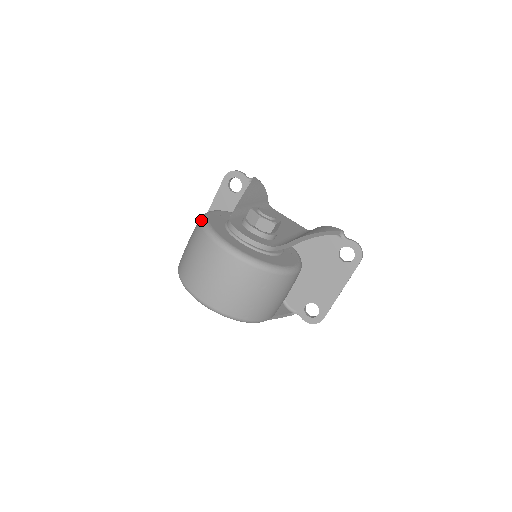
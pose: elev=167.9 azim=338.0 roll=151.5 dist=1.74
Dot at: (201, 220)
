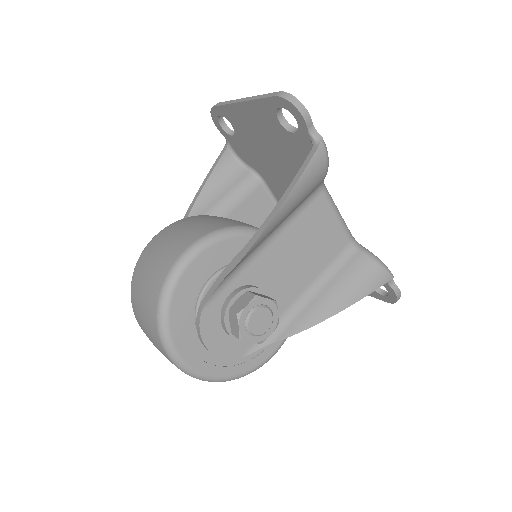
Dot at: (161, 294)
